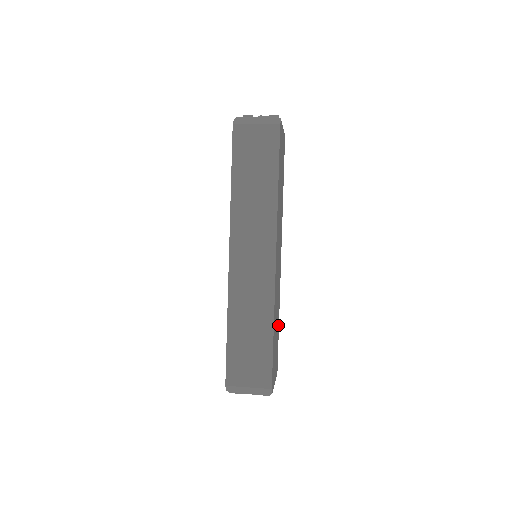
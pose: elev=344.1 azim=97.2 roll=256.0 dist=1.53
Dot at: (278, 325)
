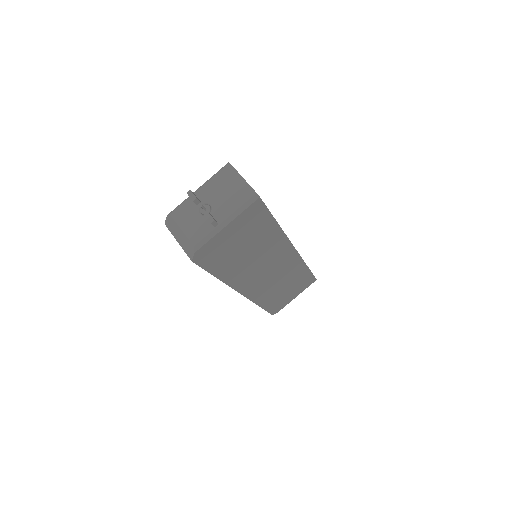
Dot at: (304, 272)
